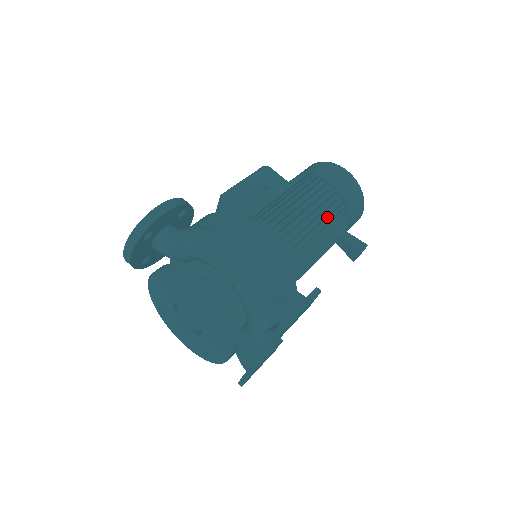
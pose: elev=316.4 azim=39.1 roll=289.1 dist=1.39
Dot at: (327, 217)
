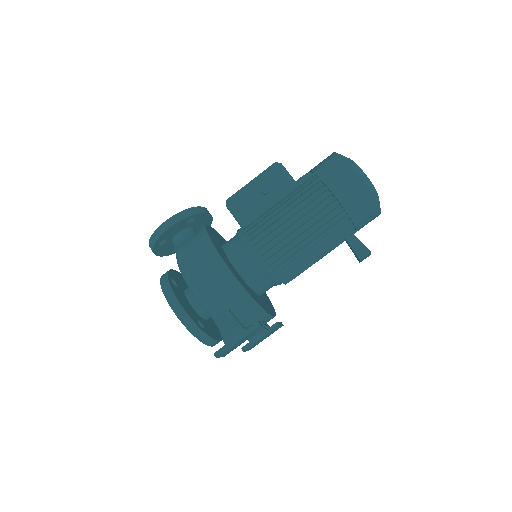
Dot at: (319, 228)
